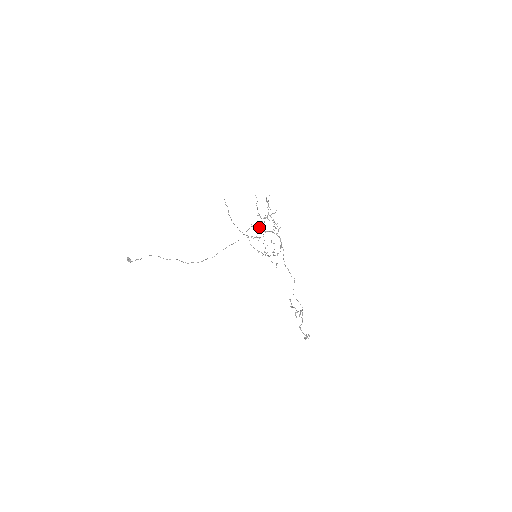
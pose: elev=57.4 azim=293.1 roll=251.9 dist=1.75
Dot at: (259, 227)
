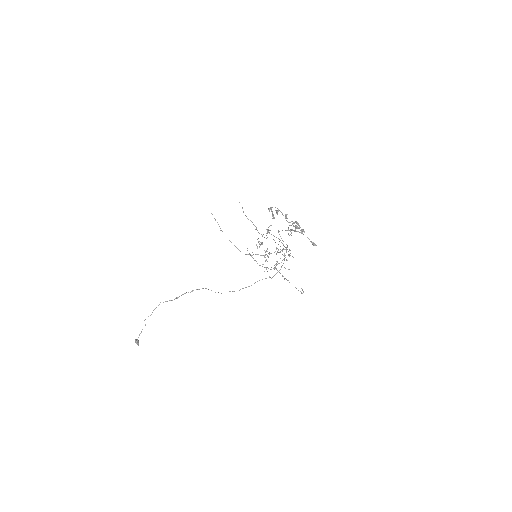
Dot at: (258, 242)
